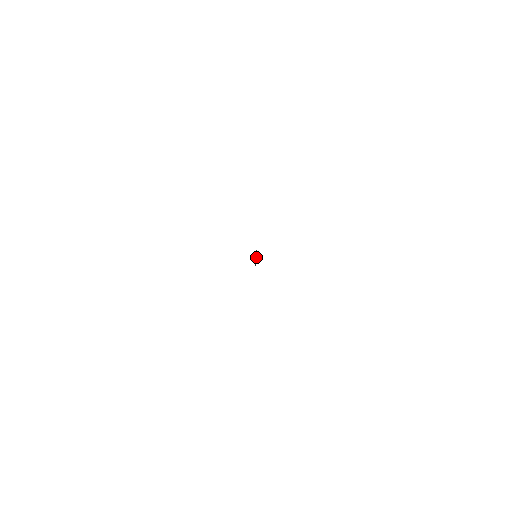
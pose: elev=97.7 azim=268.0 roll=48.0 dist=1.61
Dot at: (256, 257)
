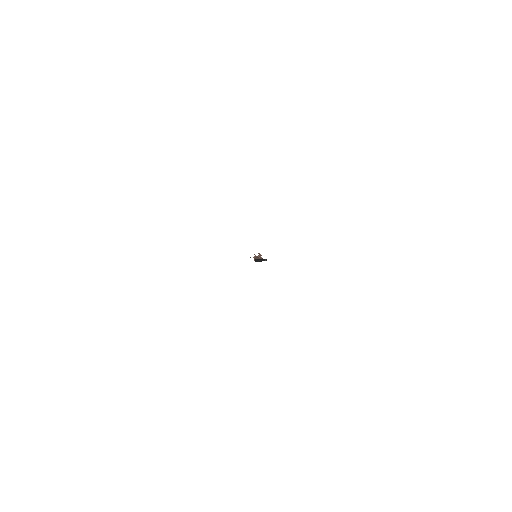
Dot at: (257, 256)
